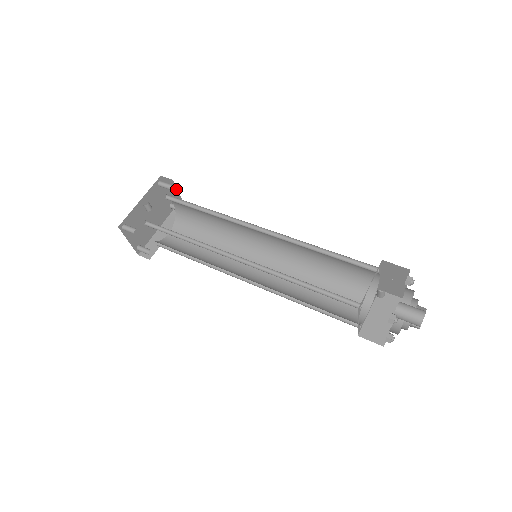
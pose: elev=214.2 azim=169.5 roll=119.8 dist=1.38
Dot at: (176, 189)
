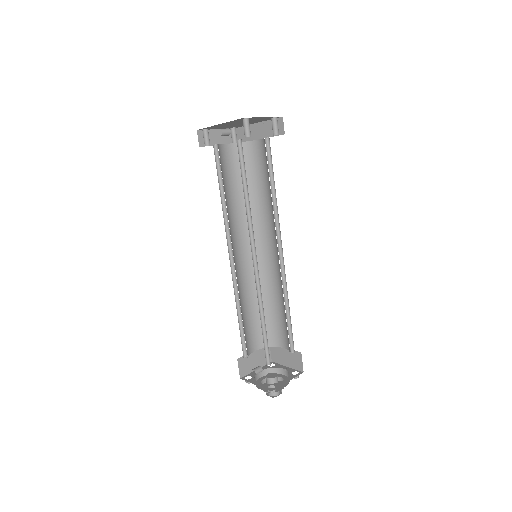
Dot at: occluded
